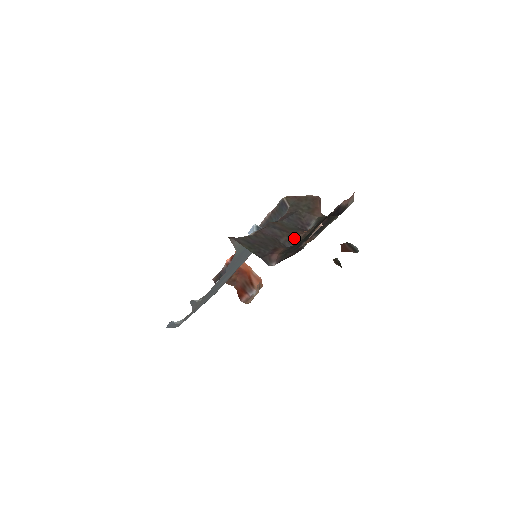
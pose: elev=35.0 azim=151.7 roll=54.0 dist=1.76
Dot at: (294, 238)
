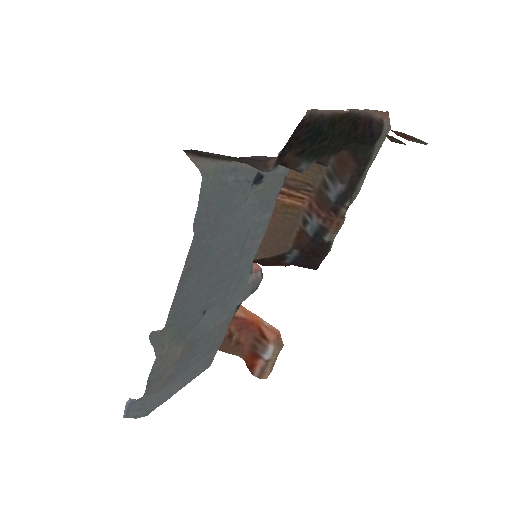
Dot at: occluded
